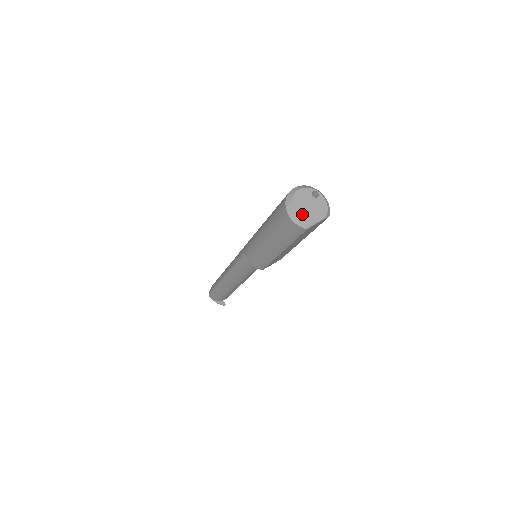
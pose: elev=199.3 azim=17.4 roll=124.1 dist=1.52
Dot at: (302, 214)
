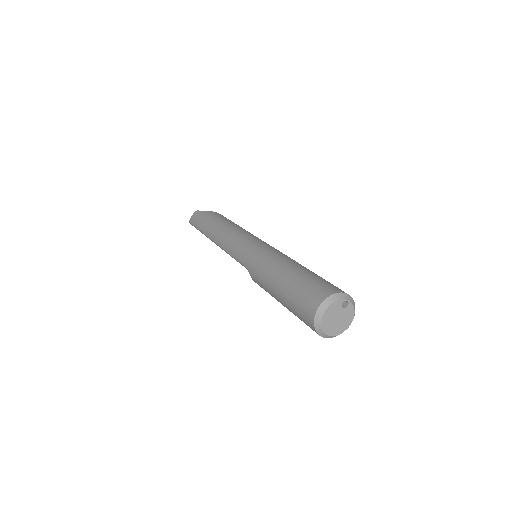
Dot at: (329, 330)
